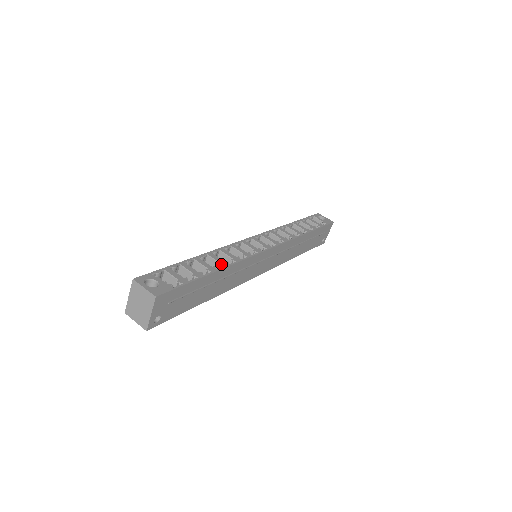
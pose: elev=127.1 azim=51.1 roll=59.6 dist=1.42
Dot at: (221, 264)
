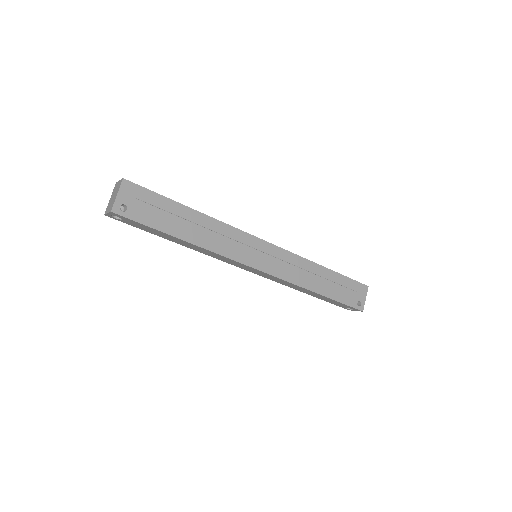
Dot at: (202, 214)
